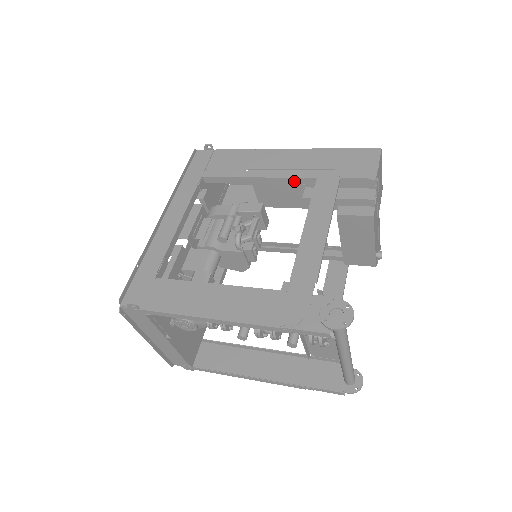
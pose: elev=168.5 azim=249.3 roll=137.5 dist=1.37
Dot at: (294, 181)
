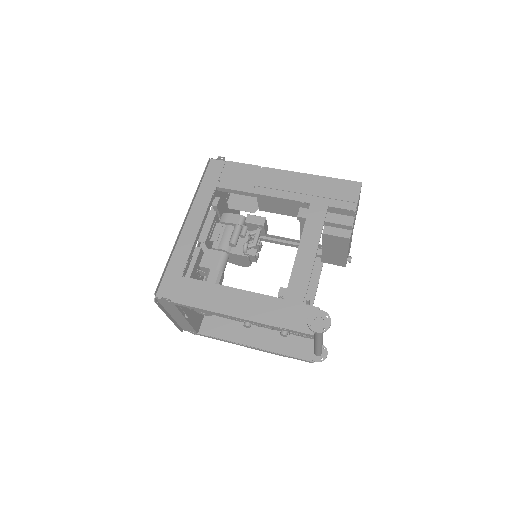
Dot at: (292, 202)
